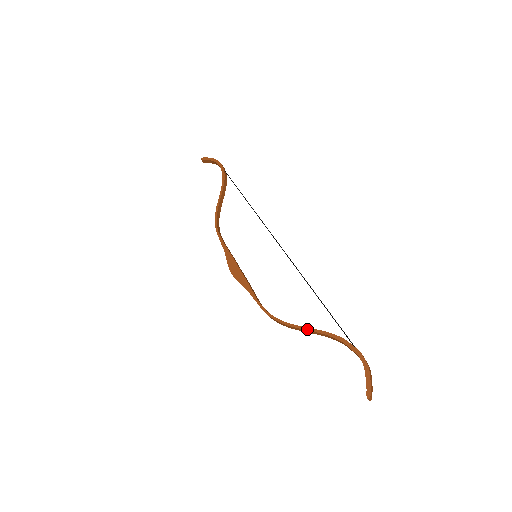
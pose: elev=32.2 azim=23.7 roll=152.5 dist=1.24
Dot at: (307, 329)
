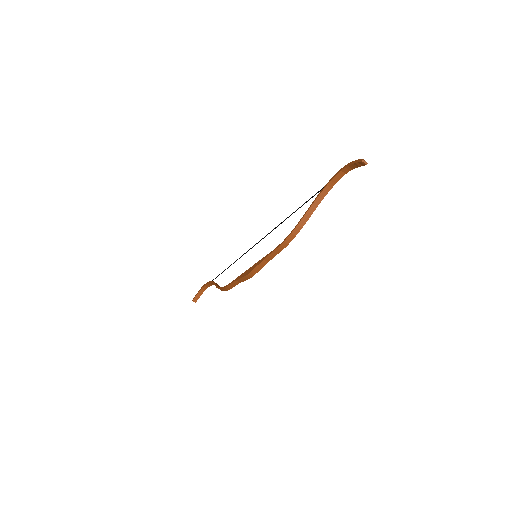
Dot at: (307, 210)
